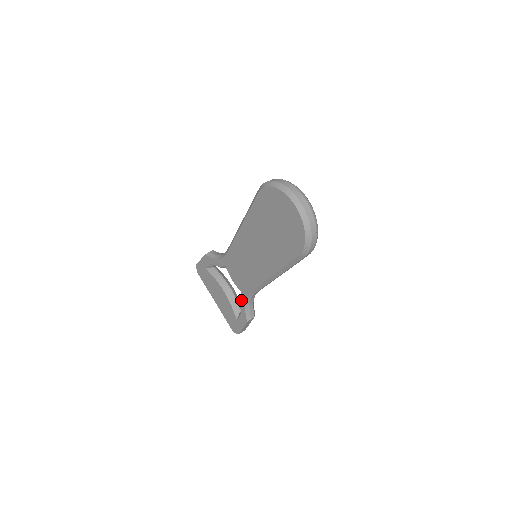
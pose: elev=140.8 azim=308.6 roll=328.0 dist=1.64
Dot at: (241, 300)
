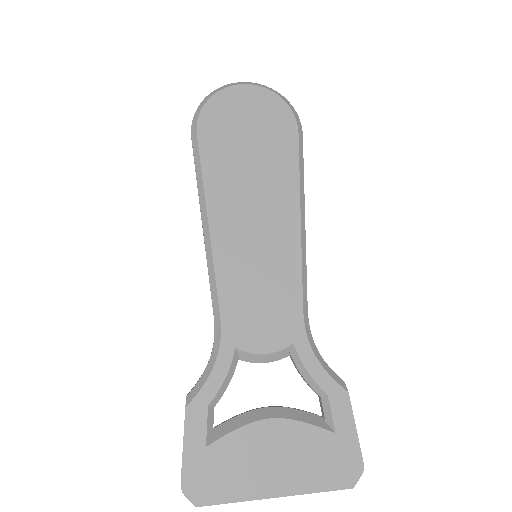
Dot at: (306, 363)
